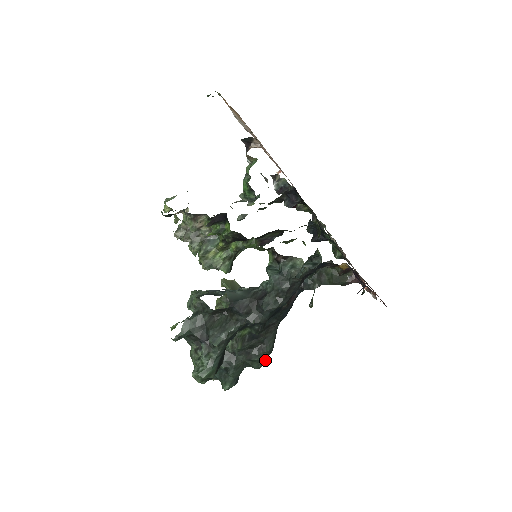
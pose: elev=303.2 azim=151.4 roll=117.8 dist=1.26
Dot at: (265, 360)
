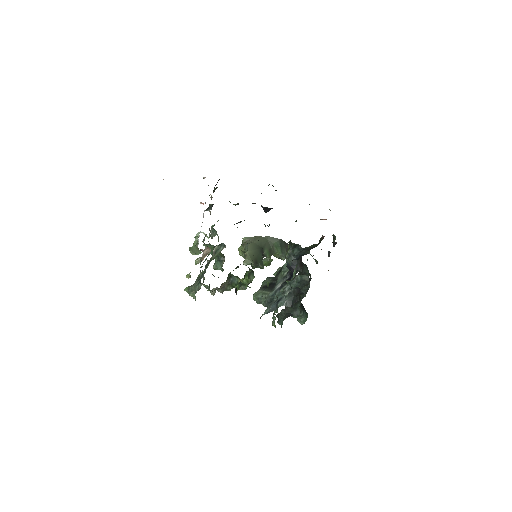
Dot at: (309, 273)
